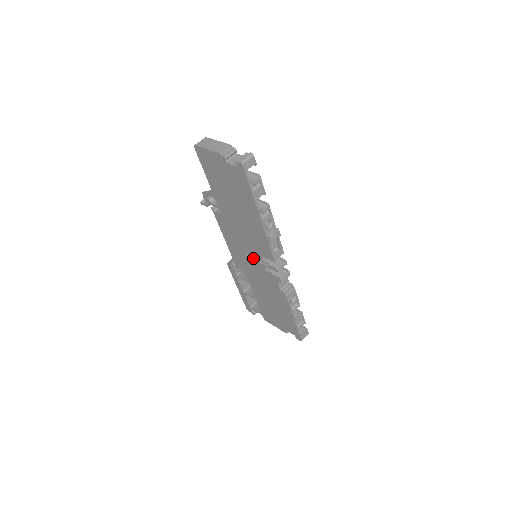
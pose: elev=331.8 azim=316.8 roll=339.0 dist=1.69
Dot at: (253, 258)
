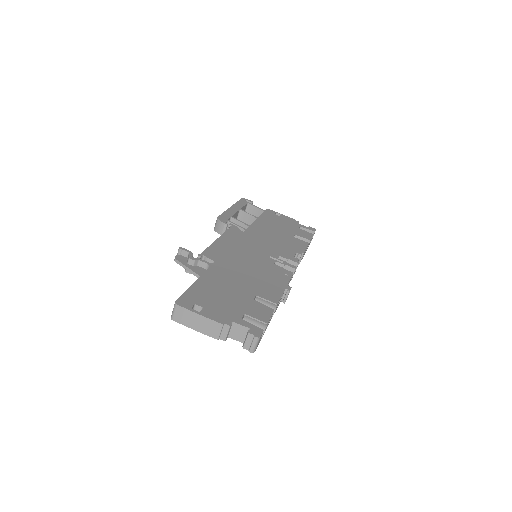
Dot at: occluded
